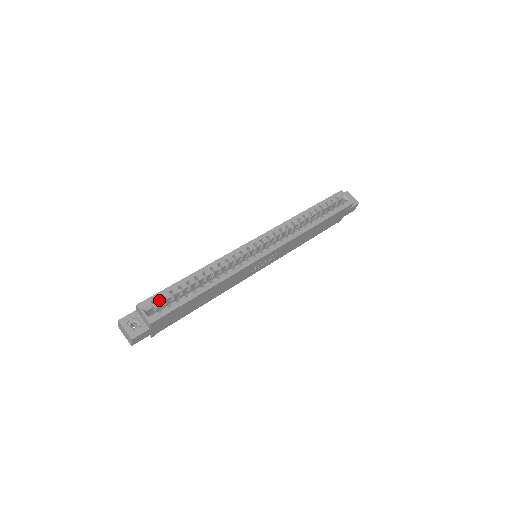
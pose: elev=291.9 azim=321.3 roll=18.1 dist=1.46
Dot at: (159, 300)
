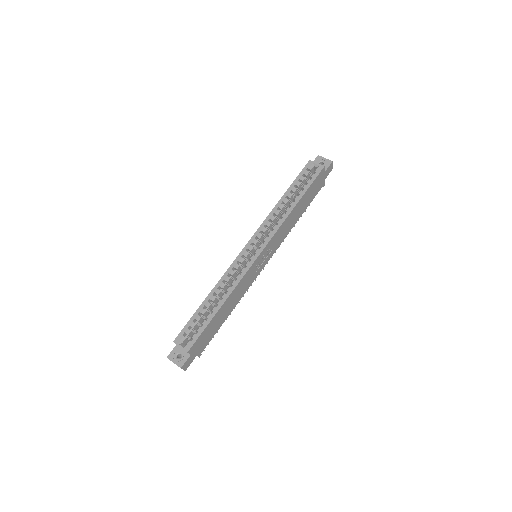
Dot at: (188, 331)
